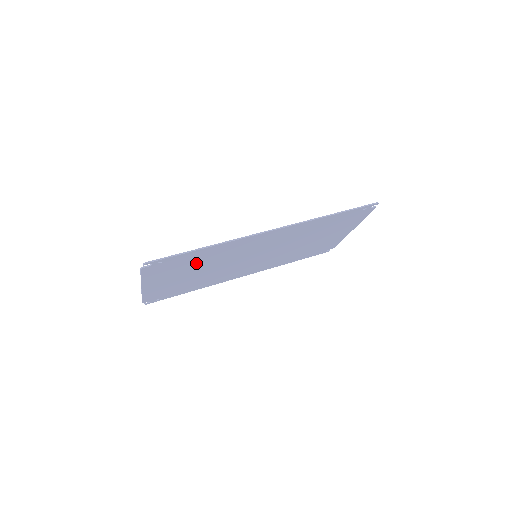
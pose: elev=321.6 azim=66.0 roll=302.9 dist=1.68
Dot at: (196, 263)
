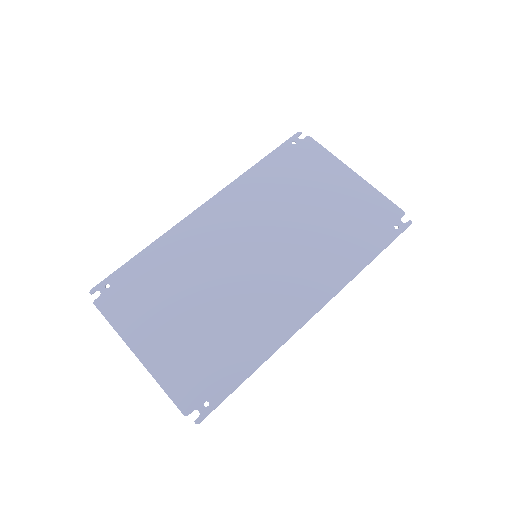
Dot at: (217, 340)
